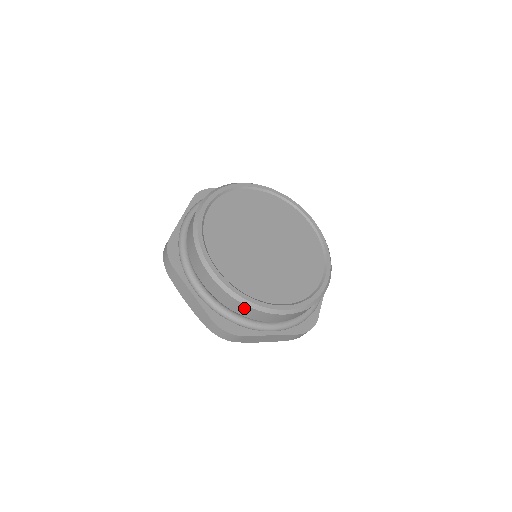
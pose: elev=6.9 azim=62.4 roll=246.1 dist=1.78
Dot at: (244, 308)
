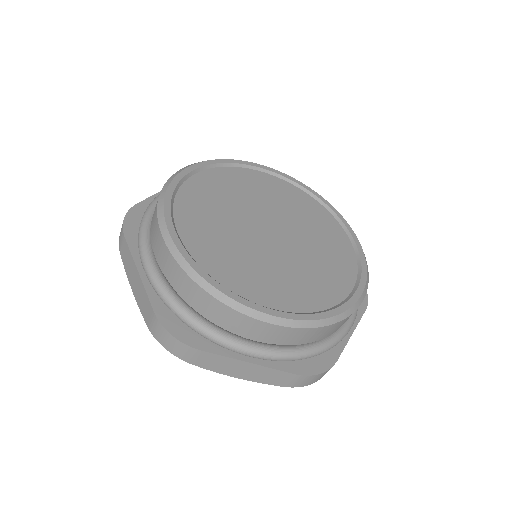
Dot at: (206, 299)
